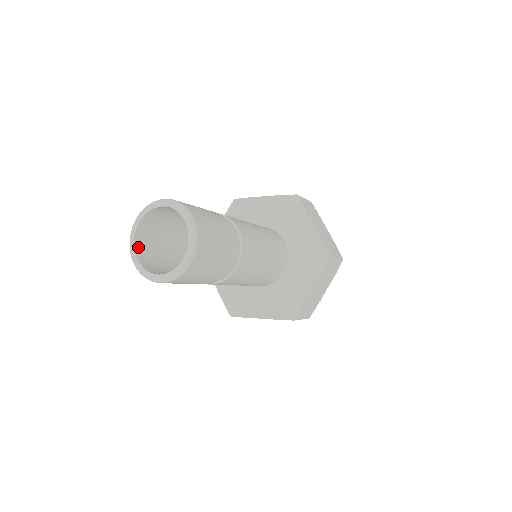
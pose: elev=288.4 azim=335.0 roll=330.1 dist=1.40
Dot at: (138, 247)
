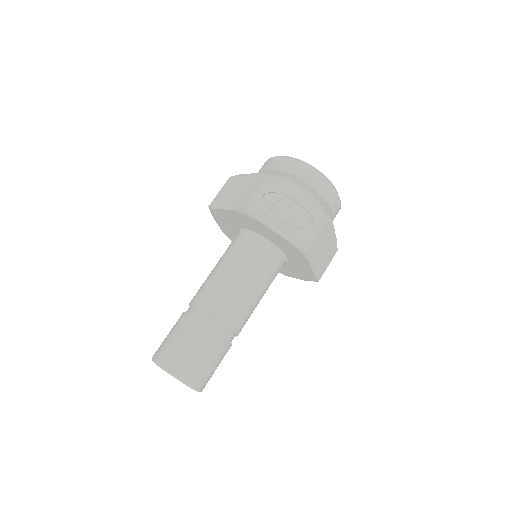
Dot at: occluded
